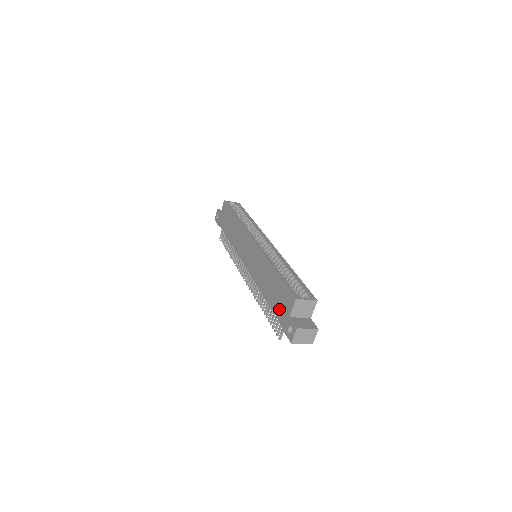
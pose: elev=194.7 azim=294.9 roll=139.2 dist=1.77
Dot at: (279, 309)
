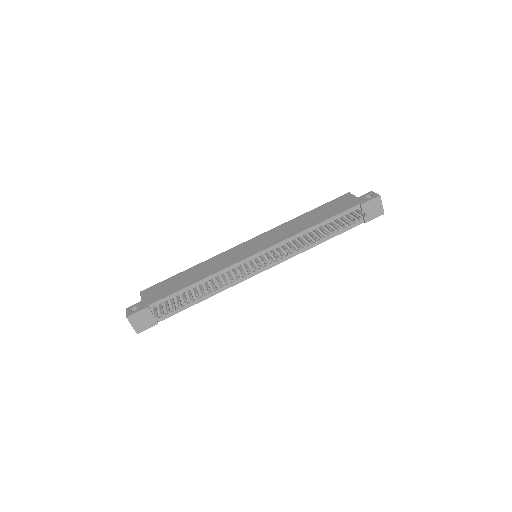
Dot at: (343, 207)
